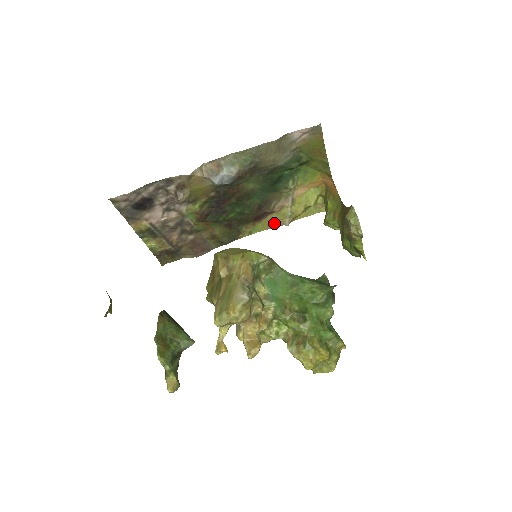
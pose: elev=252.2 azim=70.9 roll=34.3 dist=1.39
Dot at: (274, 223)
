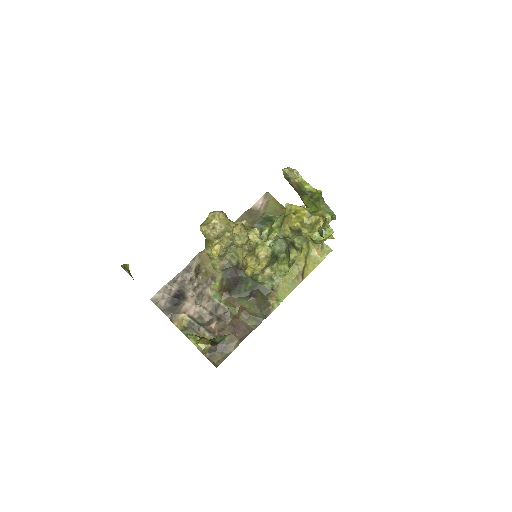
Dot at: (292, 284)
